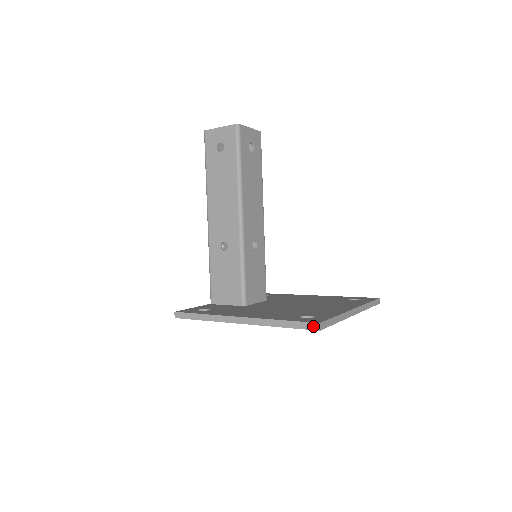
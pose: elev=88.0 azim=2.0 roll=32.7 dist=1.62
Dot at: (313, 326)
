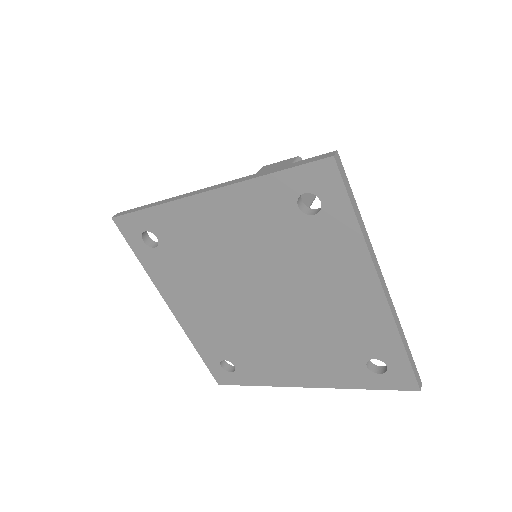
Dot at: (324, 155)
